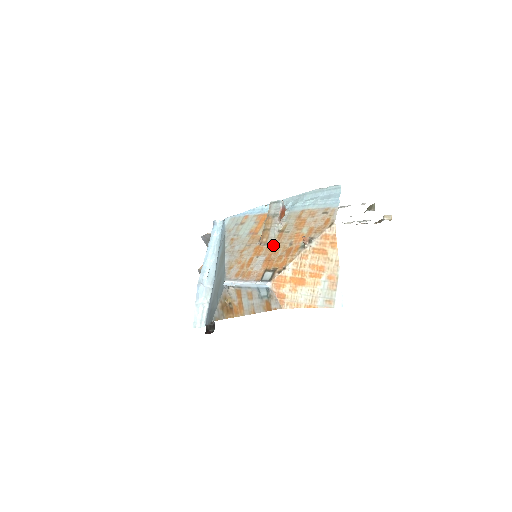
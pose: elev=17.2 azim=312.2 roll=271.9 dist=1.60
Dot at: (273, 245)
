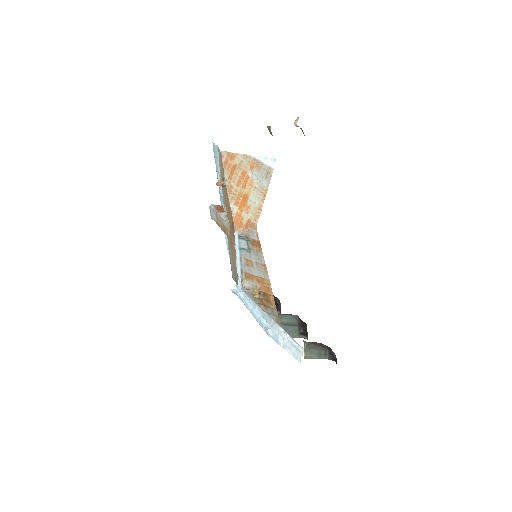
Dot at: (229, 224)
